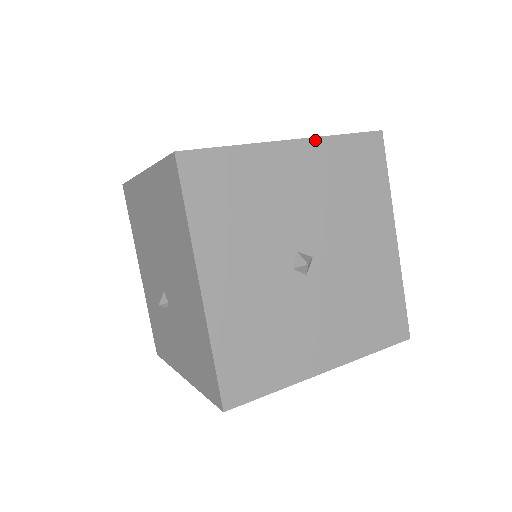
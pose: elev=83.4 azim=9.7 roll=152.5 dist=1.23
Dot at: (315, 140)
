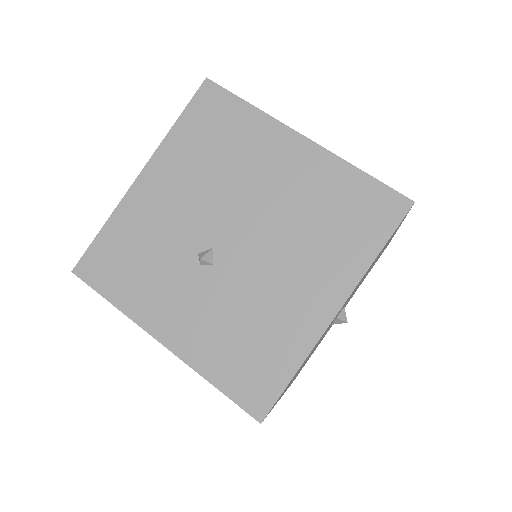
Dot at: occluded
